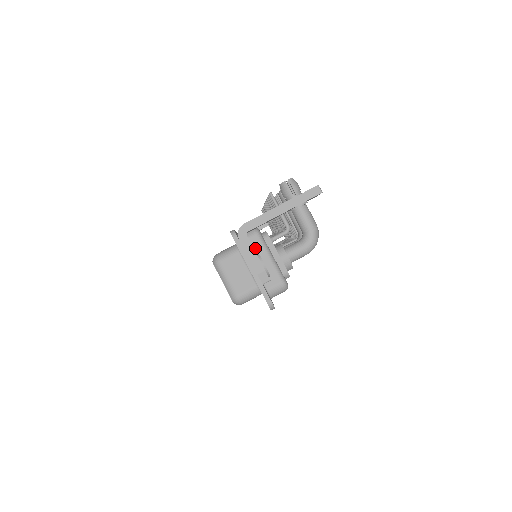
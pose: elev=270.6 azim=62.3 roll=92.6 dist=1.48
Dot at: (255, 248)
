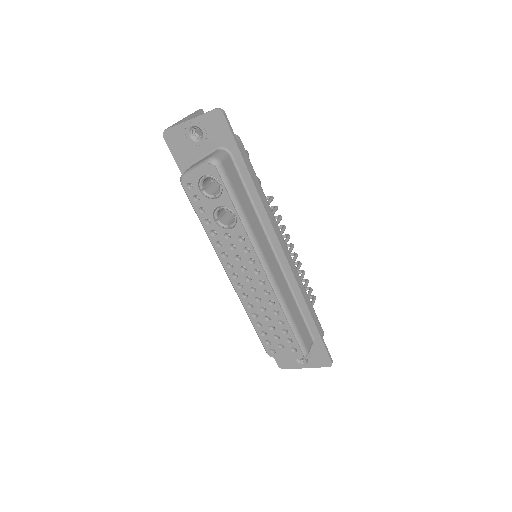
Dot at: occluded
